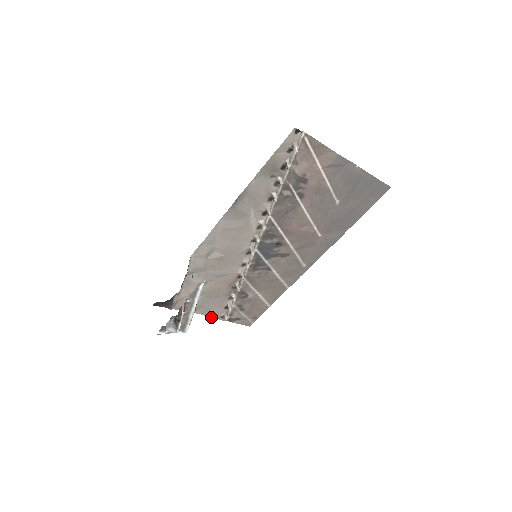
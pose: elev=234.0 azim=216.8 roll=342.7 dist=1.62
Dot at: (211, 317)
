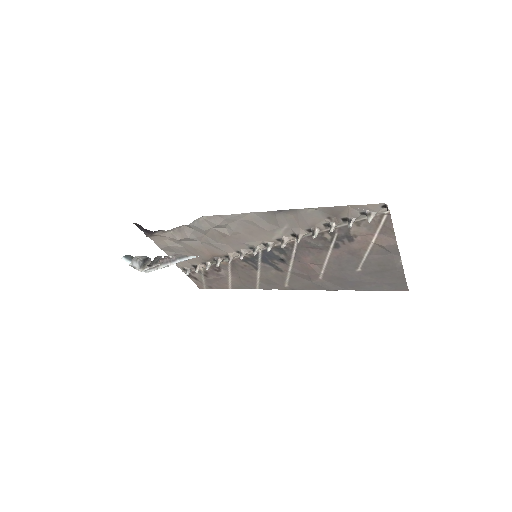
Dot at: occluded
